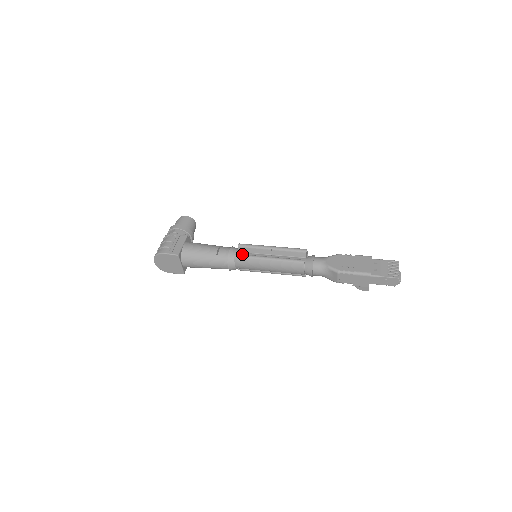
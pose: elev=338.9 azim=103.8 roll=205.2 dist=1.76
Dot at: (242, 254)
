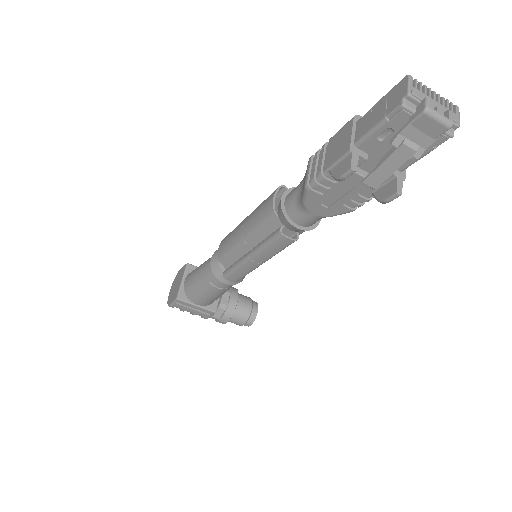
Dot at: occluded
